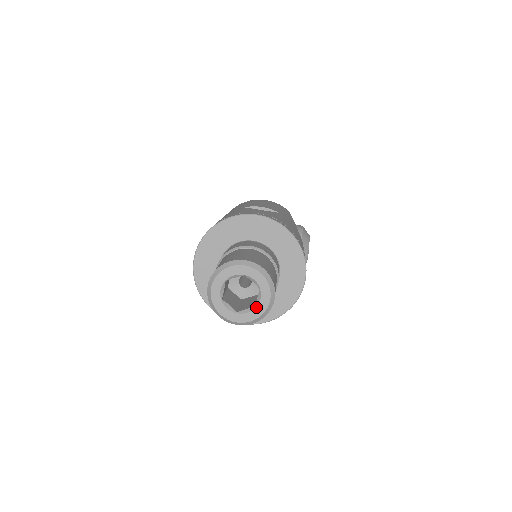
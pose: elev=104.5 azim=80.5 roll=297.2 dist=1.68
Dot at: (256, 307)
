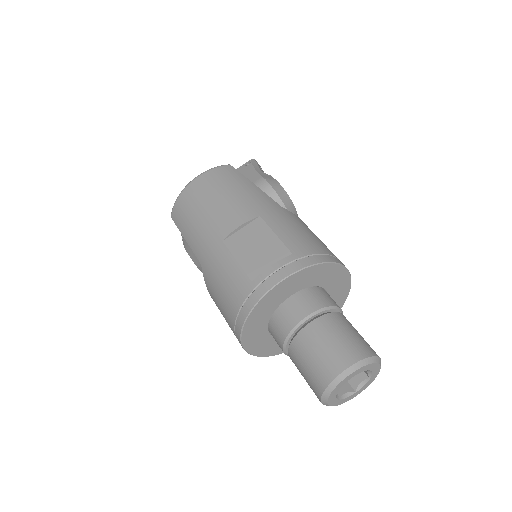
Dot at: (370, 378)
